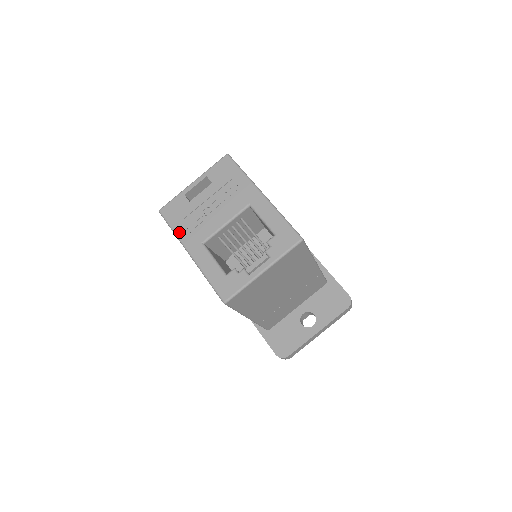
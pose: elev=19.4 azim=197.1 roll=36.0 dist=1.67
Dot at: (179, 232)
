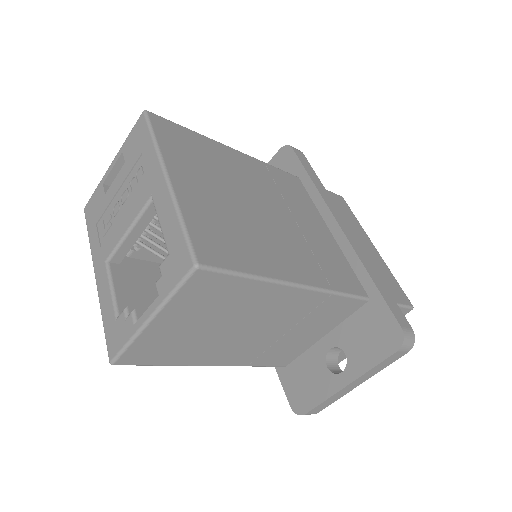
Dot at: (92, 242)
